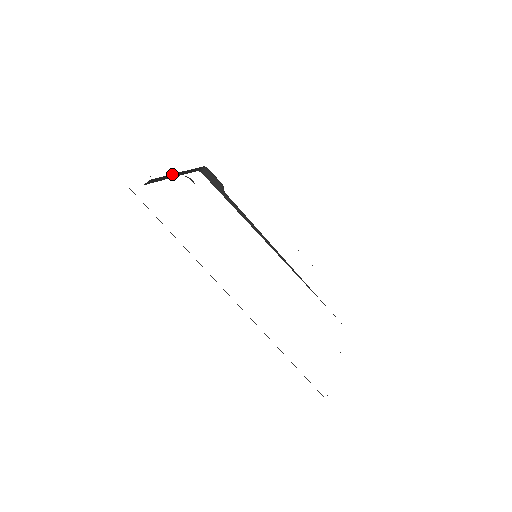
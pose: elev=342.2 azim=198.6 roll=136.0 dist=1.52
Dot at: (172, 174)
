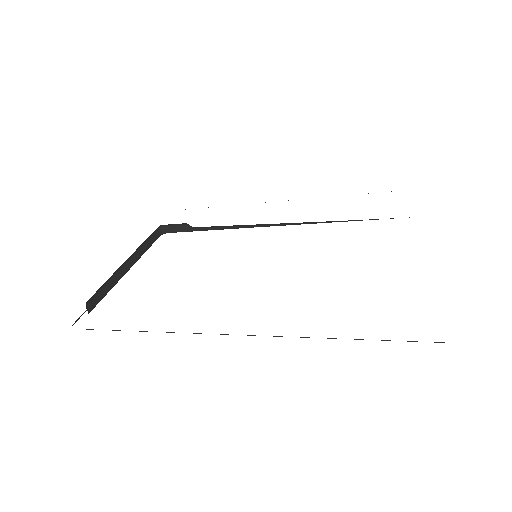
Dot at: (118, 271)
